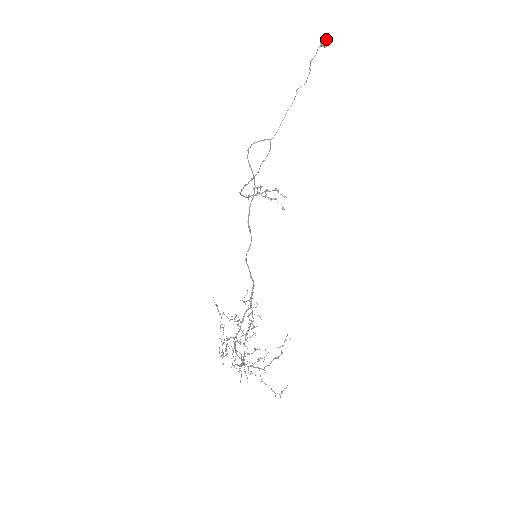
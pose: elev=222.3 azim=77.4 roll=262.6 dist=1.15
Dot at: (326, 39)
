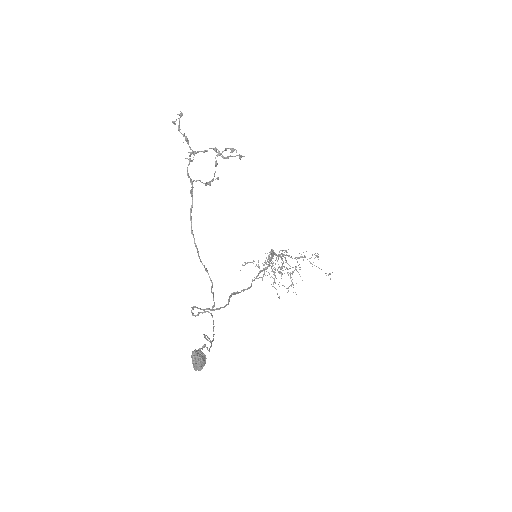
Dot at: (198, 367)
